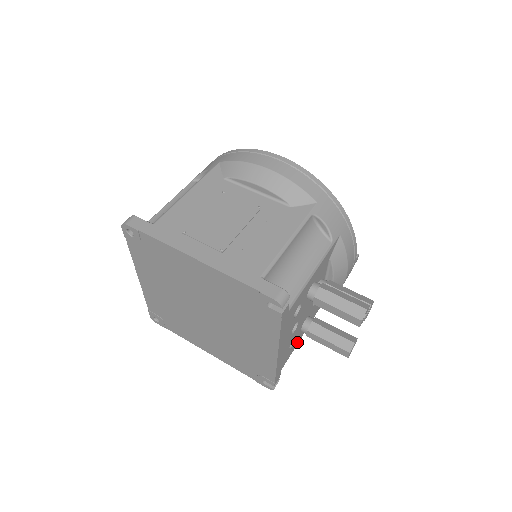
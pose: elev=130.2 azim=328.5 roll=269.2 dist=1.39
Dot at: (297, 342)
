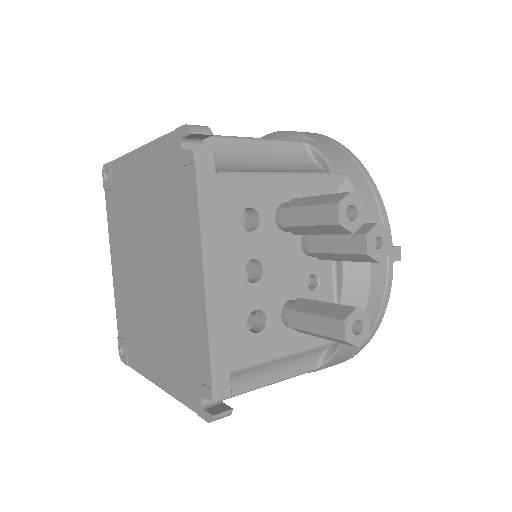
Dot at: (277, 349)
